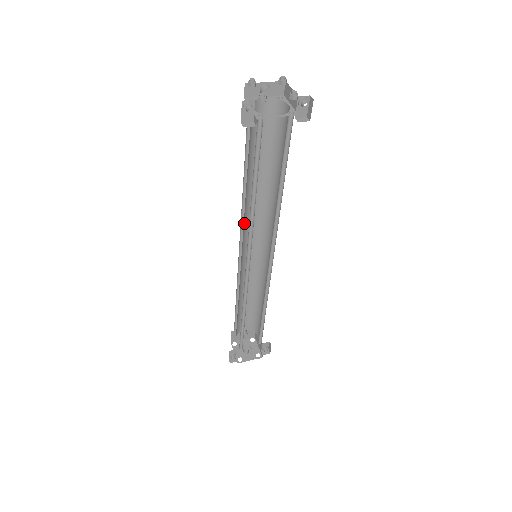
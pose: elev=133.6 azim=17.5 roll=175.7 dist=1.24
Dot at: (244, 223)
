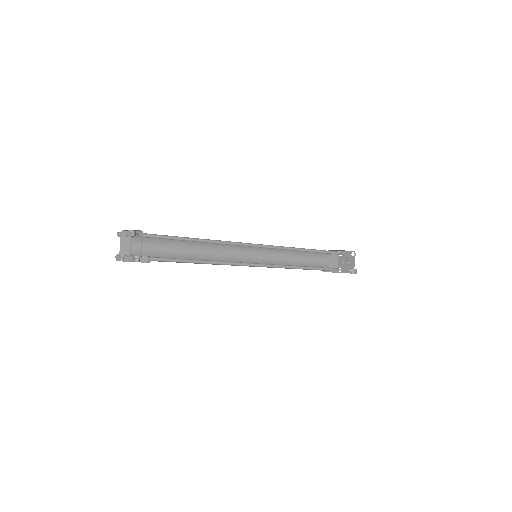
Dot at: (226, 246)
